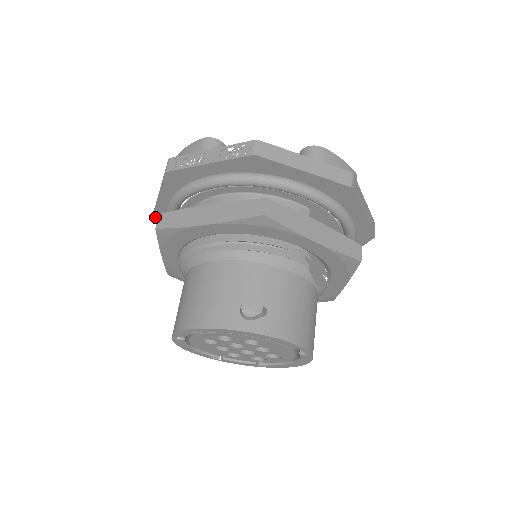
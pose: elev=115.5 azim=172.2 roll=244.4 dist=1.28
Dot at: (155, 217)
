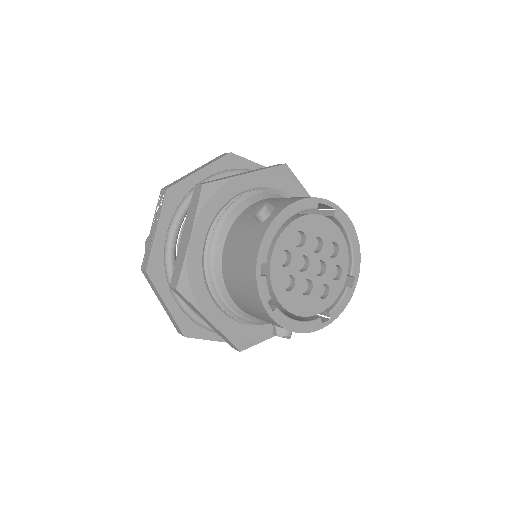
Dot at: (186, 335)
